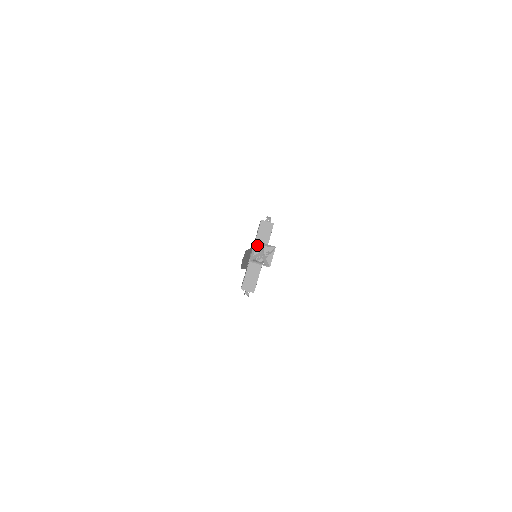
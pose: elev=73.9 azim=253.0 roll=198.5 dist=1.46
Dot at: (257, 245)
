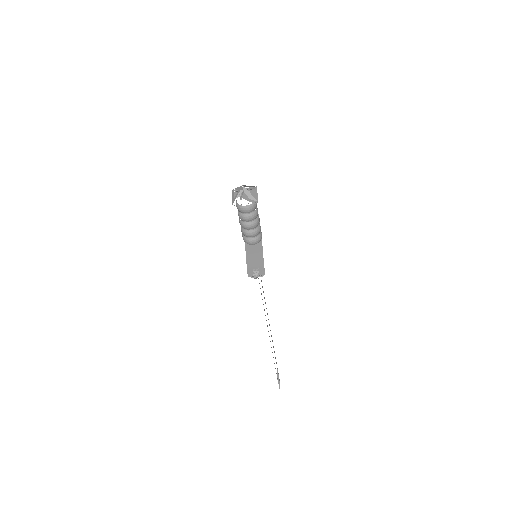
Dot at: occluded
